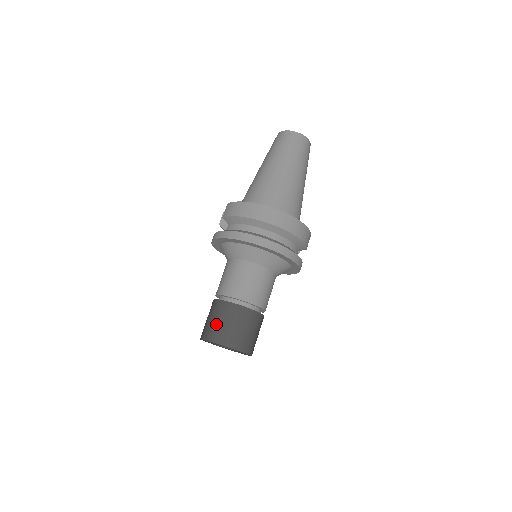
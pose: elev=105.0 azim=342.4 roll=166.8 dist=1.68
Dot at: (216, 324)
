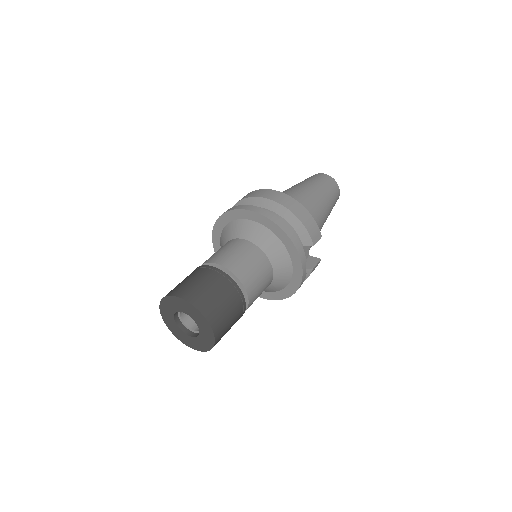
Dot at: (178, 284)
